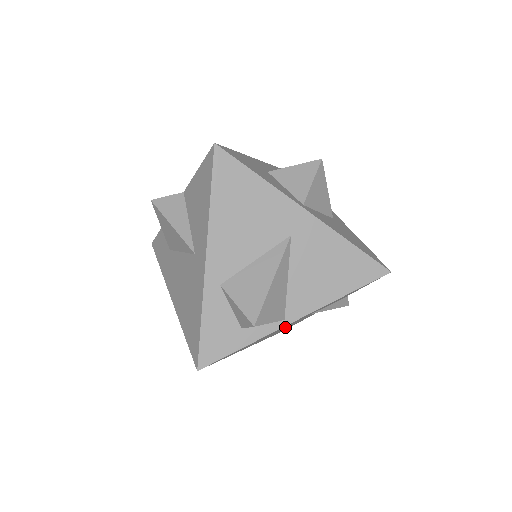
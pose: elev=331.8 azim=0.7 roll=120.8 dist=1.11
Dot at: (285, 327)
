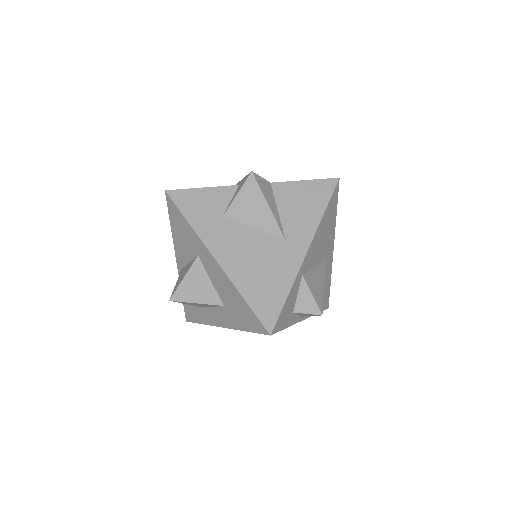
Dot at: occluded
